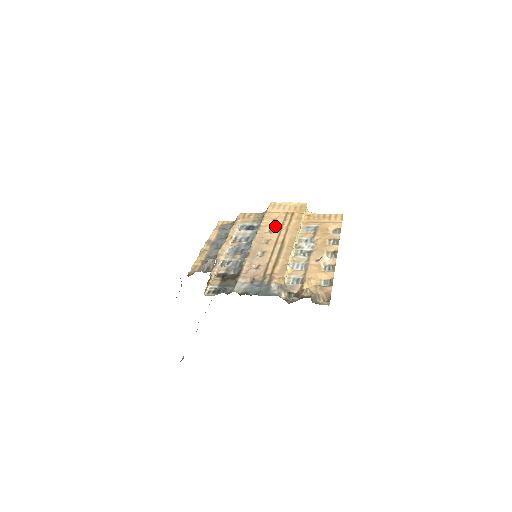
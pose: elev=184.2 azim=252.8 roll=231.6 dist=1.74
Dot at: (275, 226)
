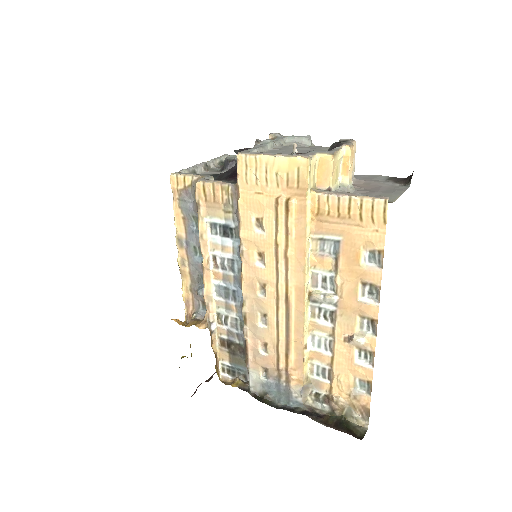
Dot at: (265, 246)
